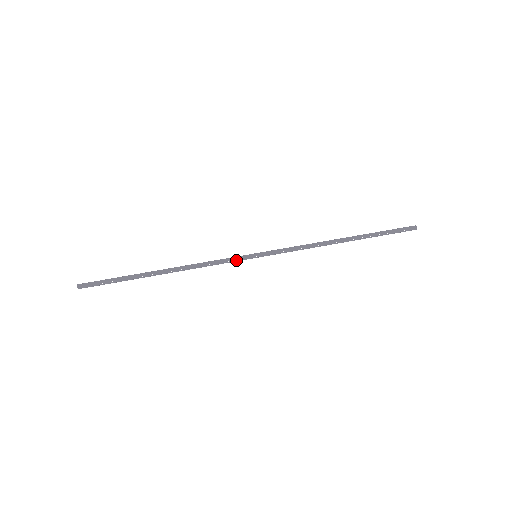
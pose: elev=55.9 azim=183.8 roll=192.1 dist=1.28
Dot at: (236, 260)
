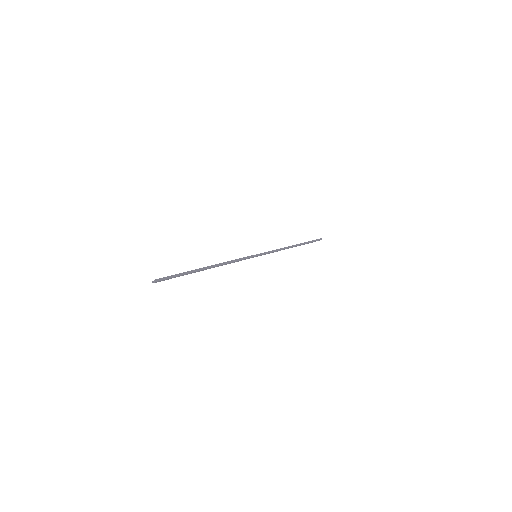
Dot at: occluded
